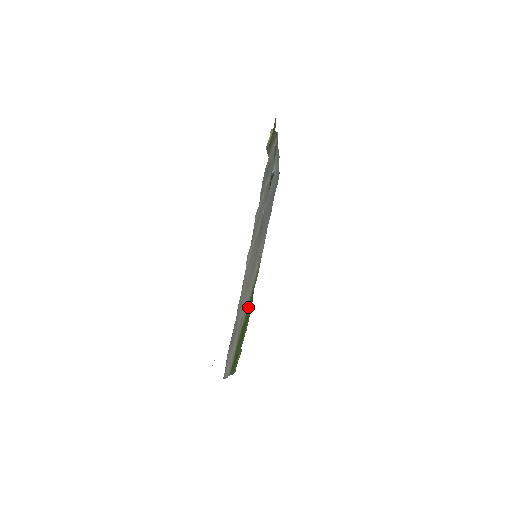
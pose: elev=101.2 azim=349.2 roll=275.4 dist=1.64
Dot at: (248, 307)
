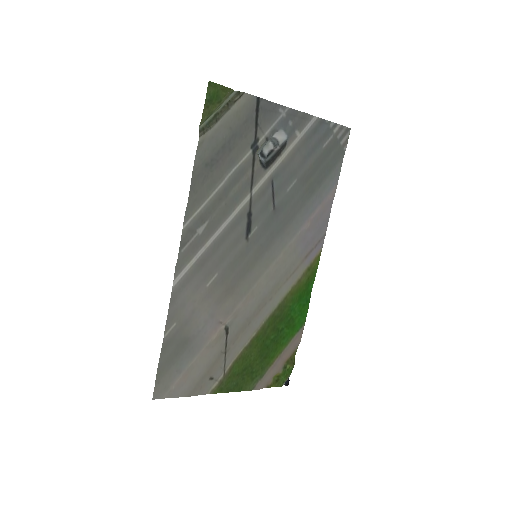
Dot at: (279, 315)
